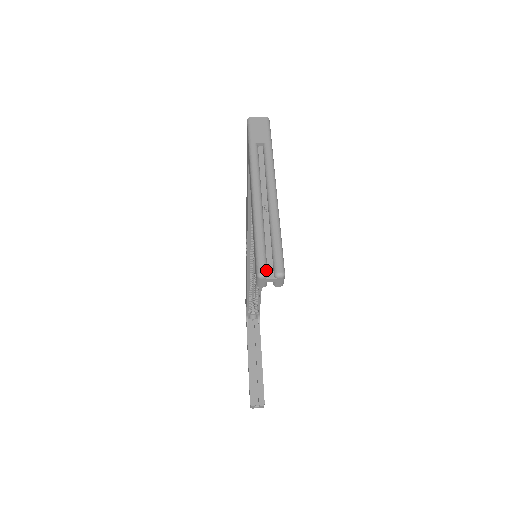
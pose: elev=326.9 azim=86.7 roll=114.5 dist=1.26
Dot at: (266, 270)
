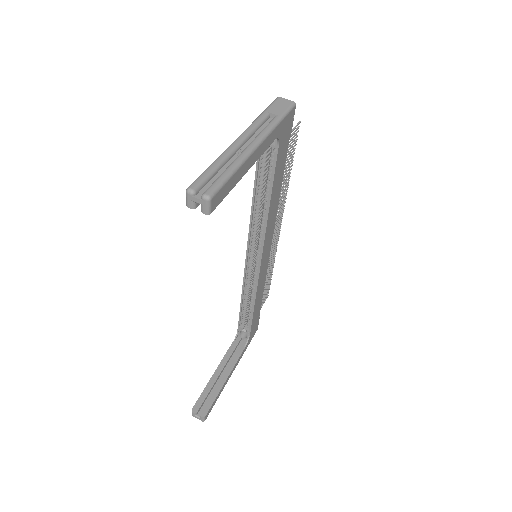
Dot at: (197, 189)
